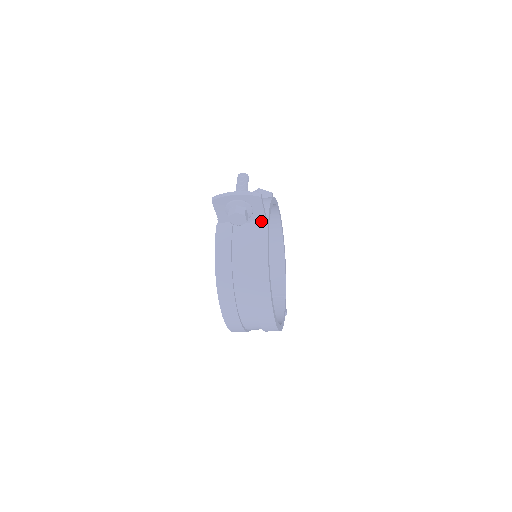
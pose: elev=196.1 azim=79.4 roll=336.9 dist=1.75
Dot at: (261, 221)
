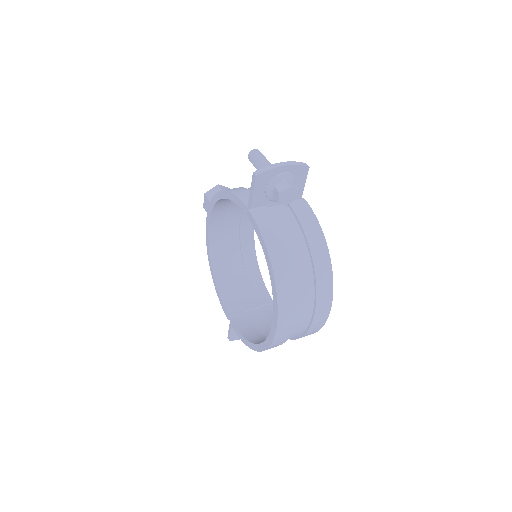
Dot at: (298, 200)
